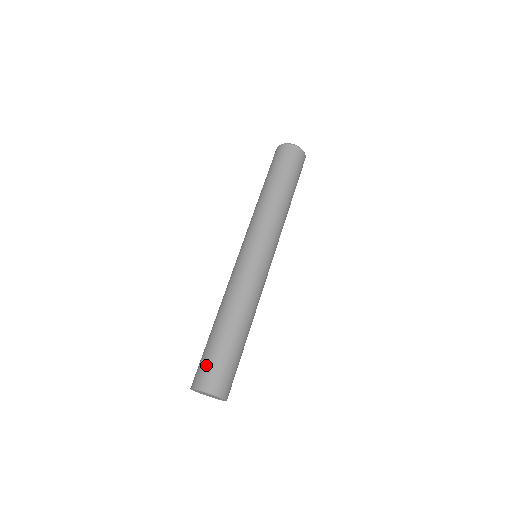
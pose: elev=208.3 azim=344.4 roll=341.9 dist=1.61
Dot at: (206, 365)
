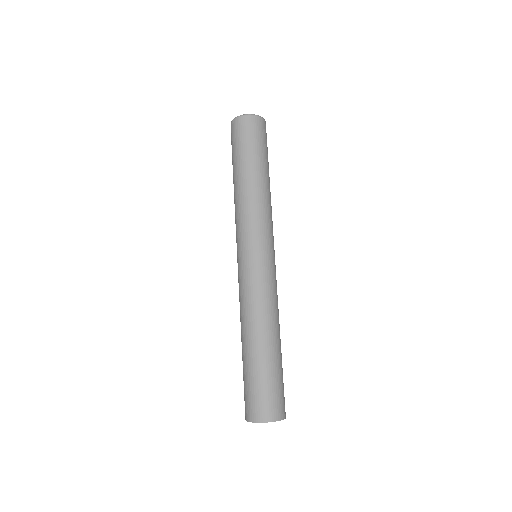
Dot at: (244, 393)
